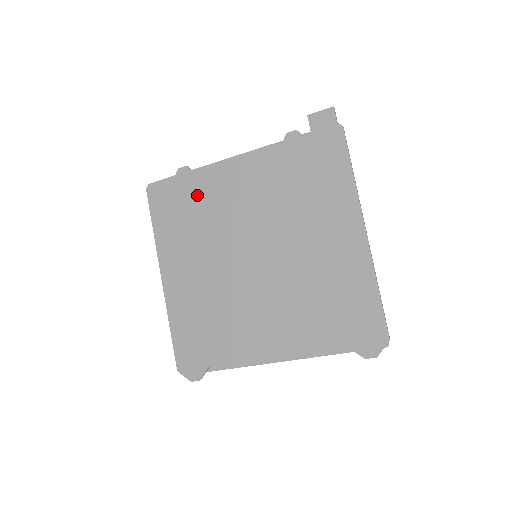
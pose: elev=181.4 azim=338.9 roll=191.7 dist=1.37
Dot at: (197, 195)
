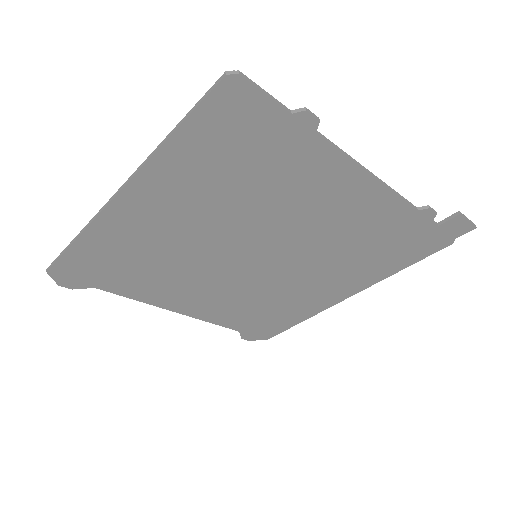
Dot at: (282, 165)
